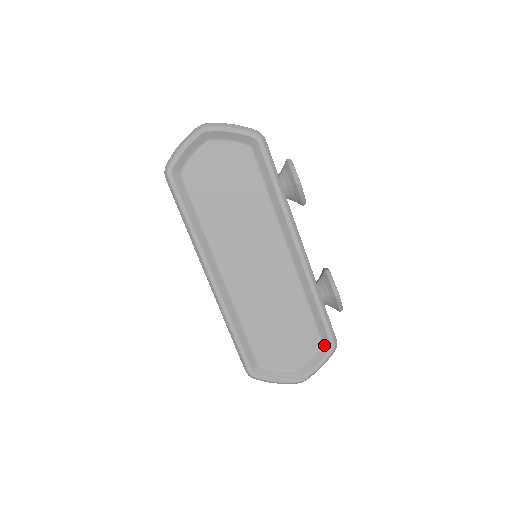
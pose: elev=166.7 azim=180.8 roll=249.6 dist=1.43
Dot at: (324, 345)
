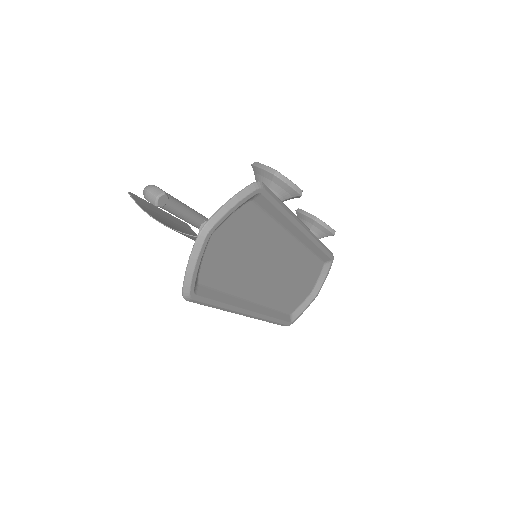
Dot at: (326, 263)
